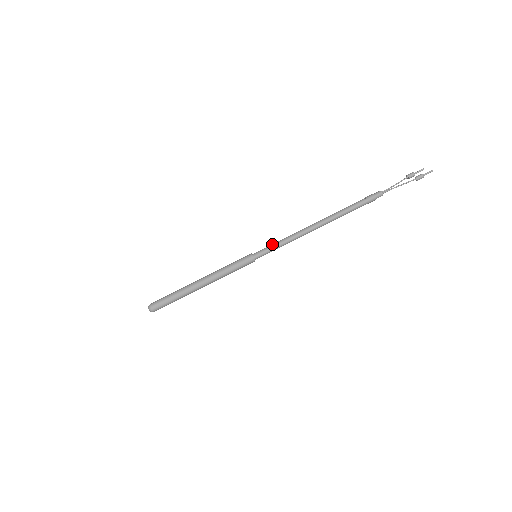
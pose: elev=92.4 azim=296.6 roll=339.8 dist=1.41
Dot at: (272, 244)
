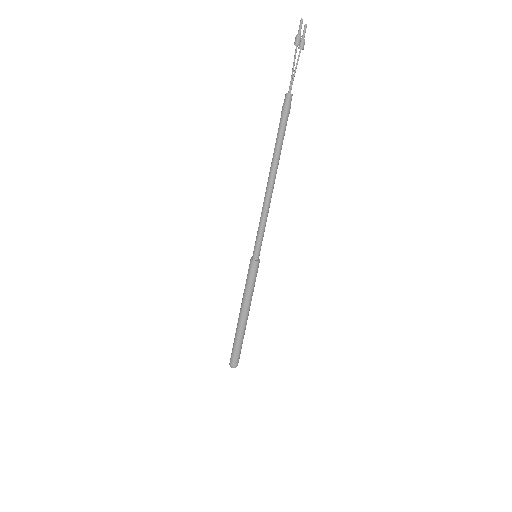
Dot at: occluded
